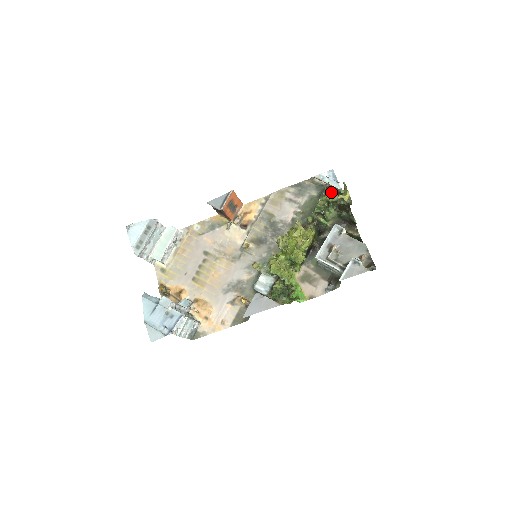
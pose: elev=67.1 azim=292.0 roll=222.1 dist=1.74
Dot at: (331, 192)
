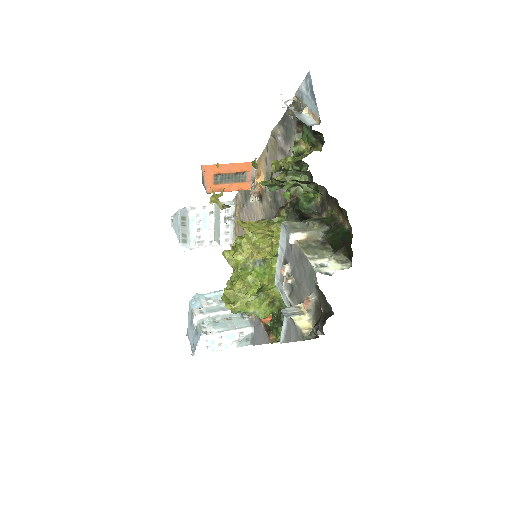
Dot at: (307, 130)
